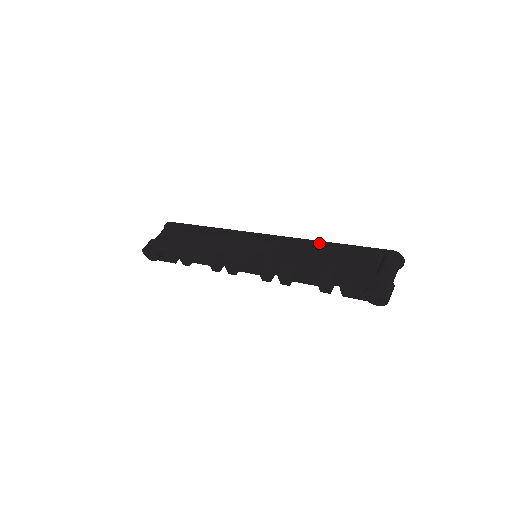
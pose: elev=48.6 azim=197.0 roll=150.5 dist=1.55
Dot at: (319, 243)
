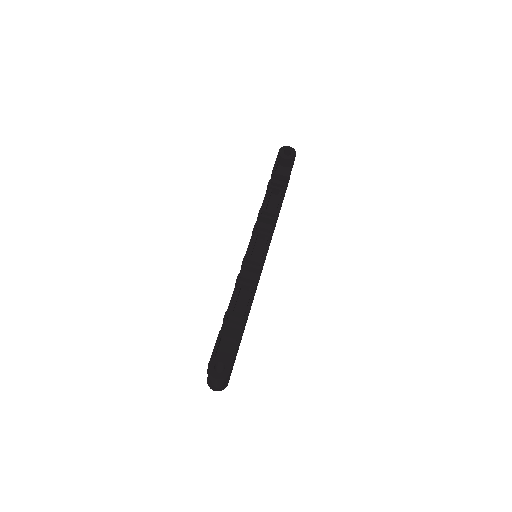
Dot at: occluded
